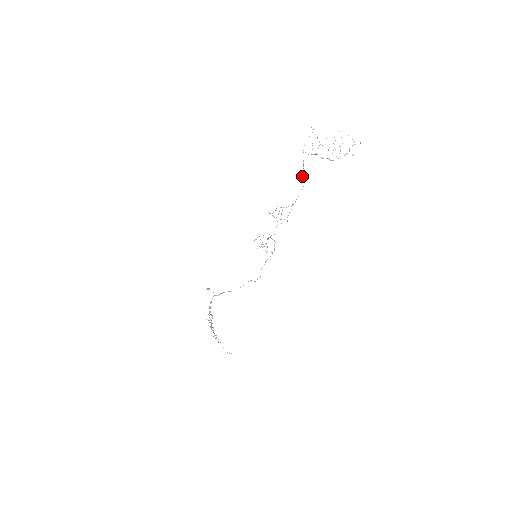
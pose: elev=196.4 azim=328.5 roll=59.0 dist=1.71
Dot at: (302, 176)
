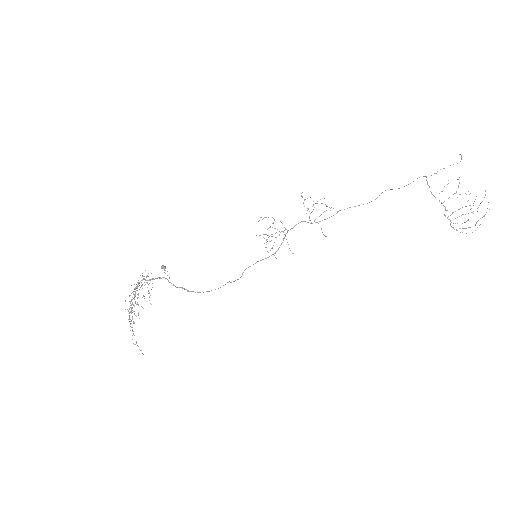
Dot at: (385, 190)
